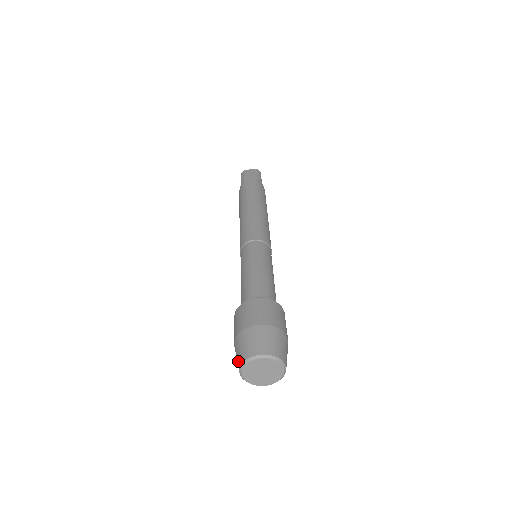
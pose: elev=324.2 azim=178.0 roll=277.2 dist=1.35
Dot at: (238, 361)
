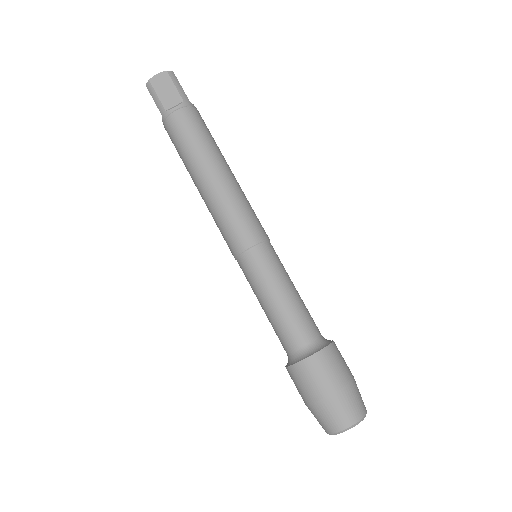
Dot at: (323, 427)
